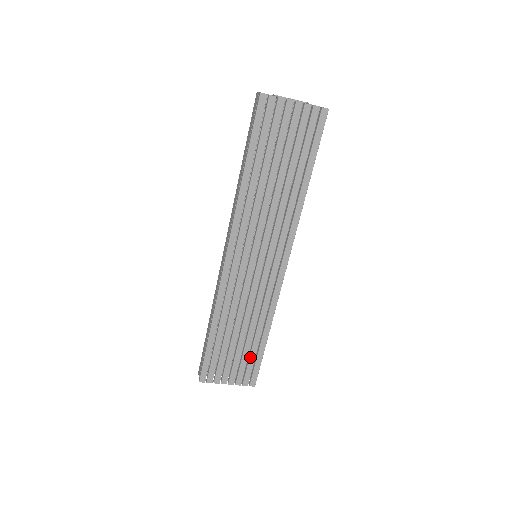
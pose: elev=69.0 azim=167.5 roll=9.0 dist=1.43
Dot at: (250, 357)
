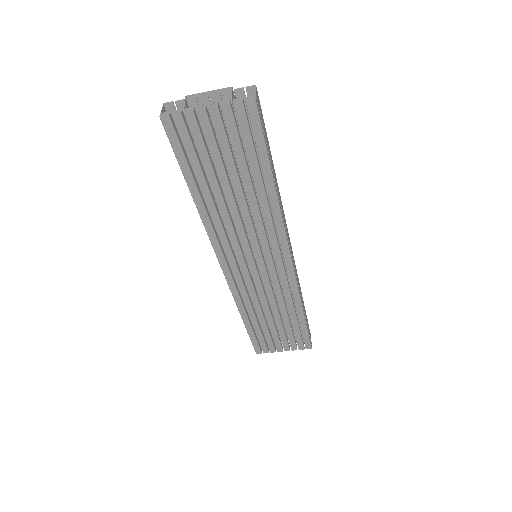
Dot at: (294, 331)
